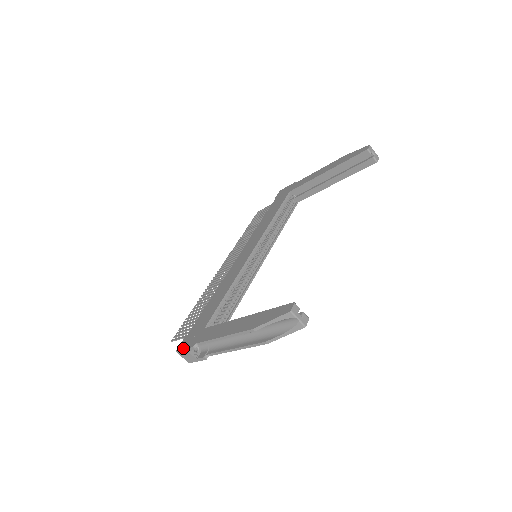
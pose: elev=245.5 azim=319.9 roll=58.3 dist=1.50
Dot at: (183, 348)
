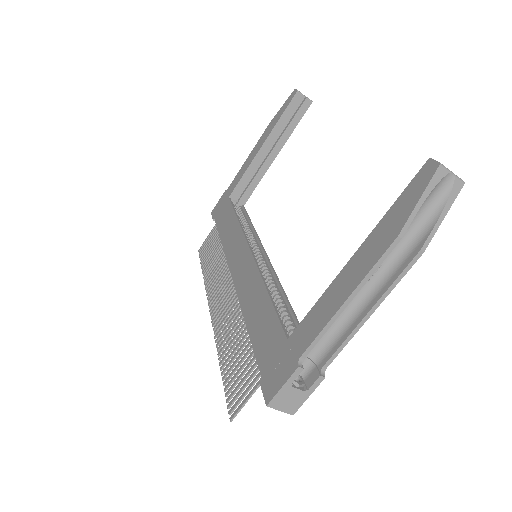
Dot at: (278, 387)
